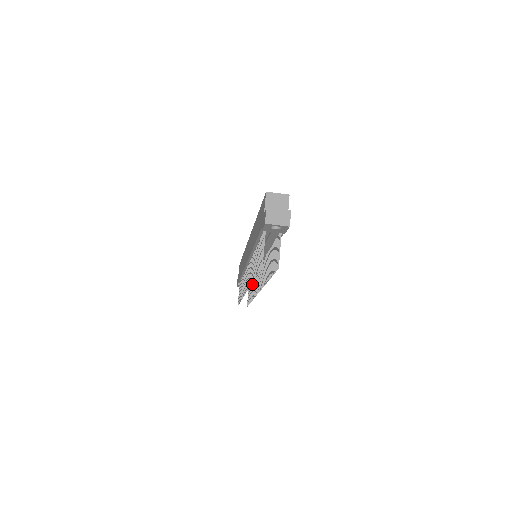
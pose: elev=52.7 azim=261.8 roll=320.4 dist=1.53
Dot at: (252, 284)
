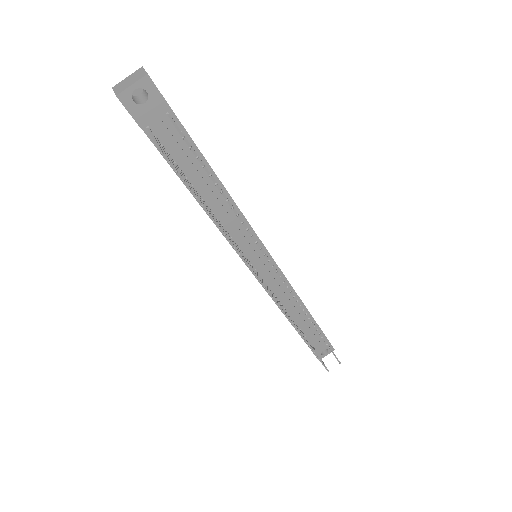
Dot at: occluded
